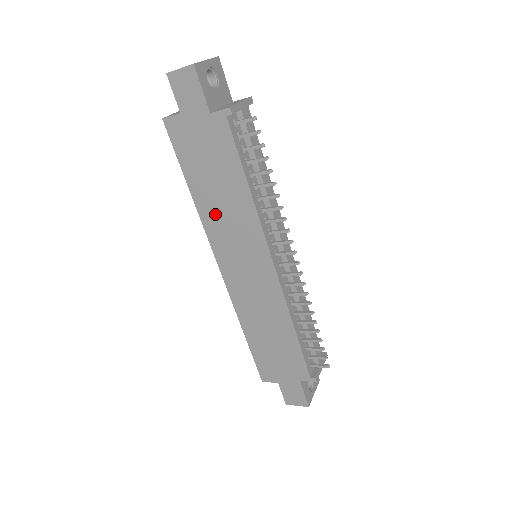
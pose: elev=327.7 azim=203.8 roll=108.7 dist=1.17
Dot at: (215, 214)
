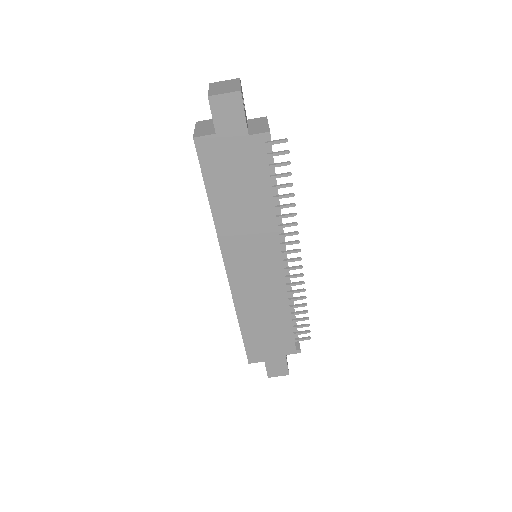
Dot at: (233, 224)
